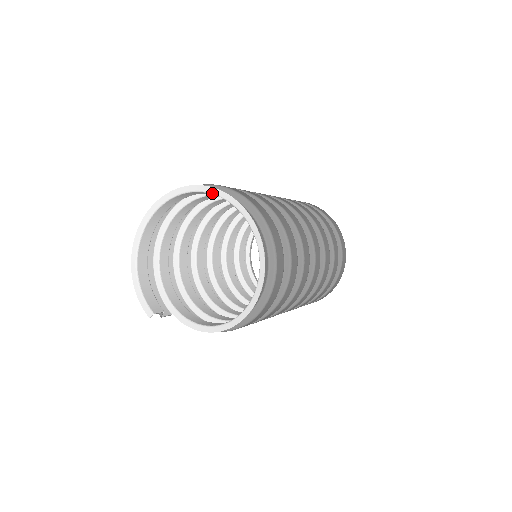
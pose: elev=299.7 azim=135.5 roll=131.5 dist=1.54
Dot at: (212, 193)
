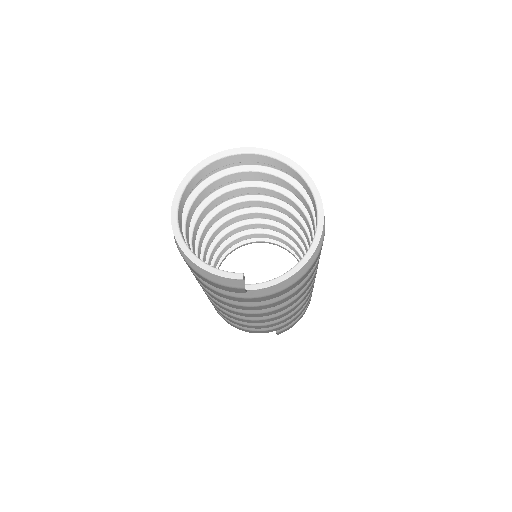
Dot at: (228, 155)
